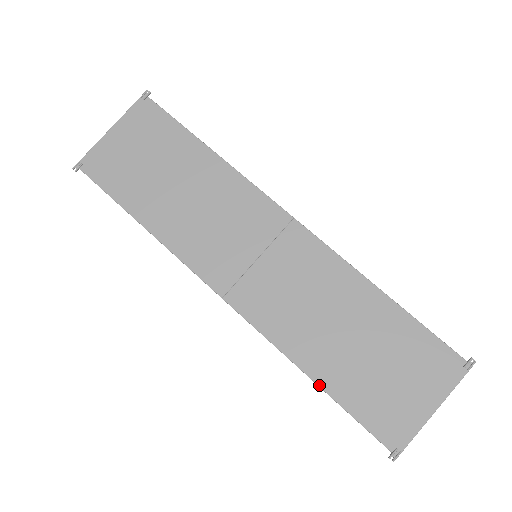
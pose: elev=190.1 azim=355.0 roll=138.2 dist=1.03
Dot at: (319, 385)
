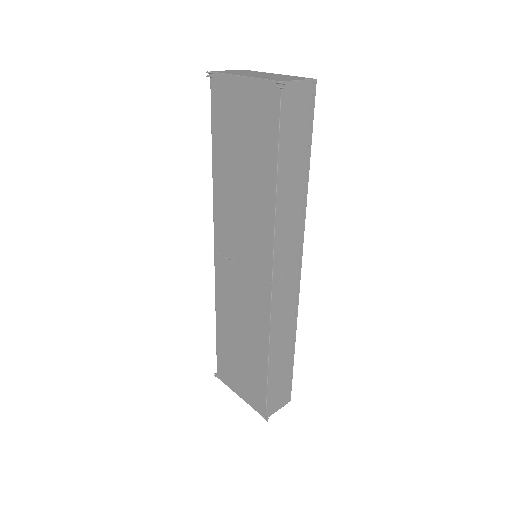
Dot at: (216, 328)
